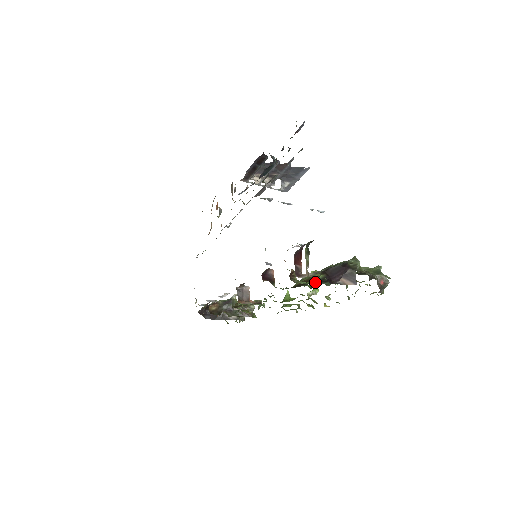
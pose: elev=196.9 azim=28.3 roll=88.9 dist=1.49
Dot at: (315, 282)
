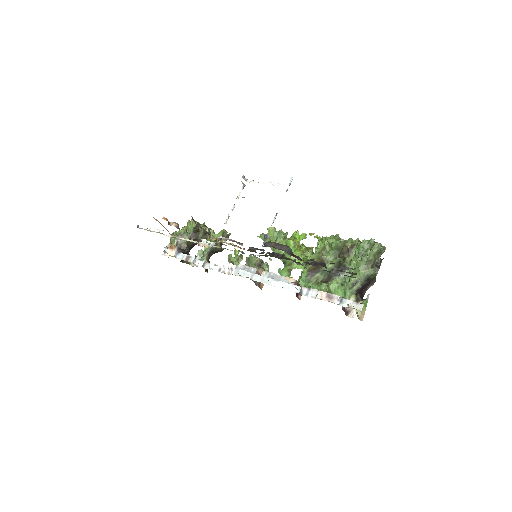
Dot at: (334, 276)
